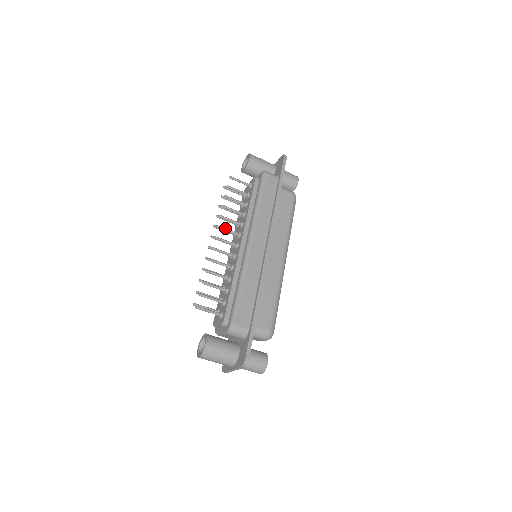
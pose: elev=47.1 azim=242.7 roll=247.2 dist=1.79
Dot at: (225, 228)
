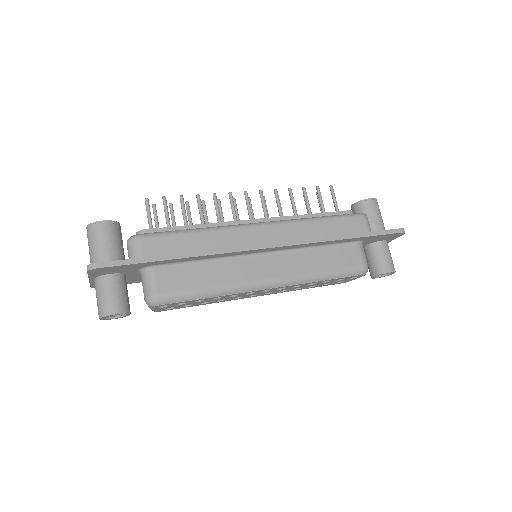
Dot at: occluded
